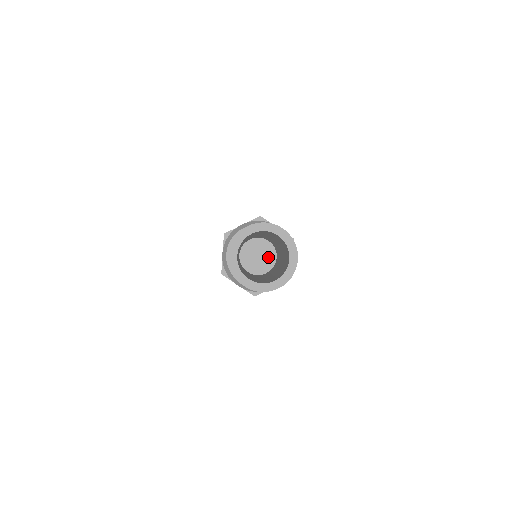
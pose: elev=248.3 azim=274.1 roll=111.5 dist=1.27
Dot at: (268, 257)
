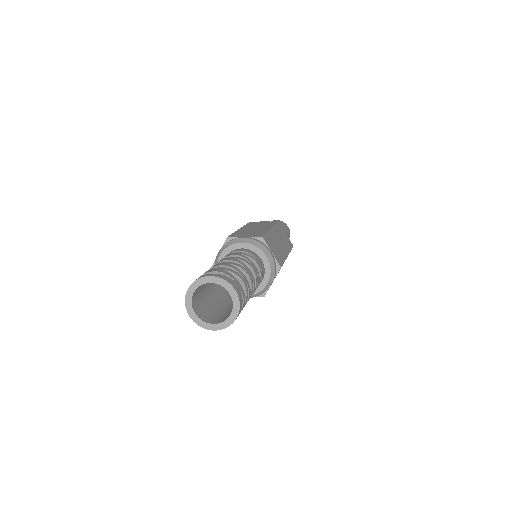
Dot at: occluded
